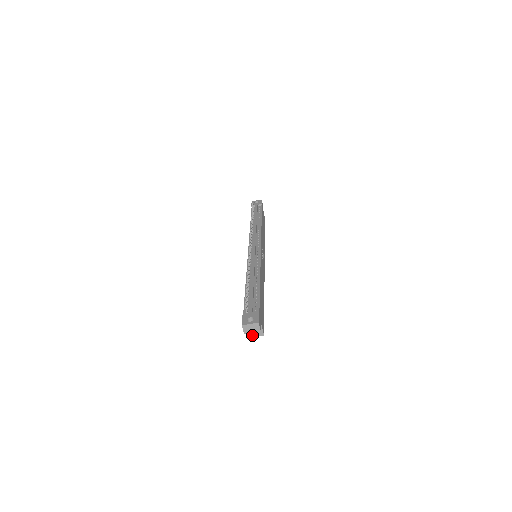
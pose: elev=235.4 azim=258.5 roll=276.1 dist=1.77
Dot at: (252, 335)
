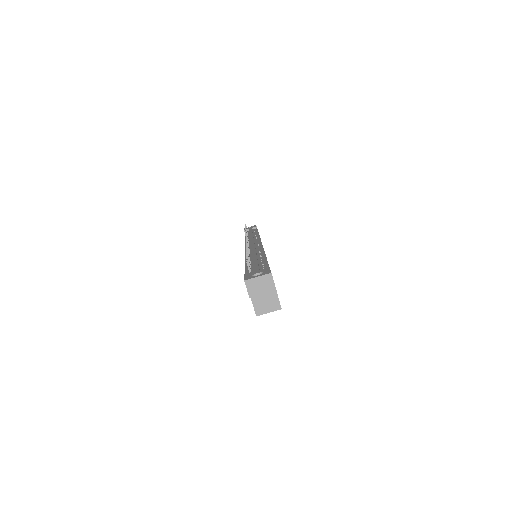
Dot at: (262, 310)
